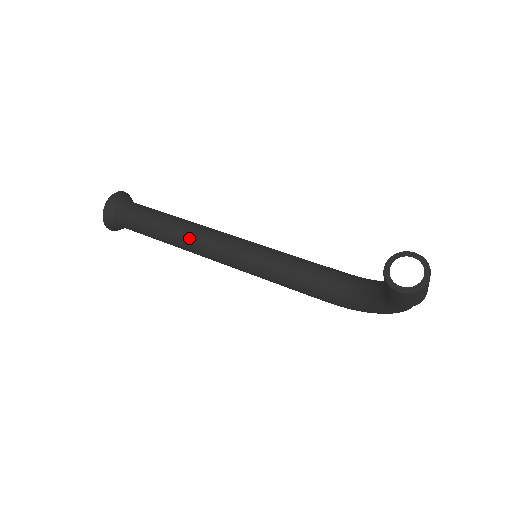
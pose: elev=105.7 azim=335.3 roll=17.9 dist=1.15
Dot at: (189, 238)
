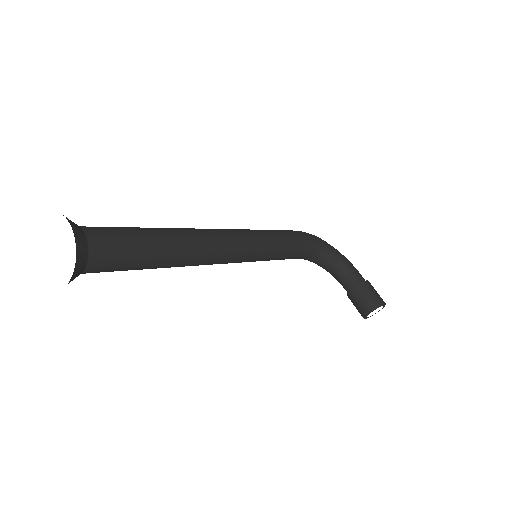
Dot at: occluded
